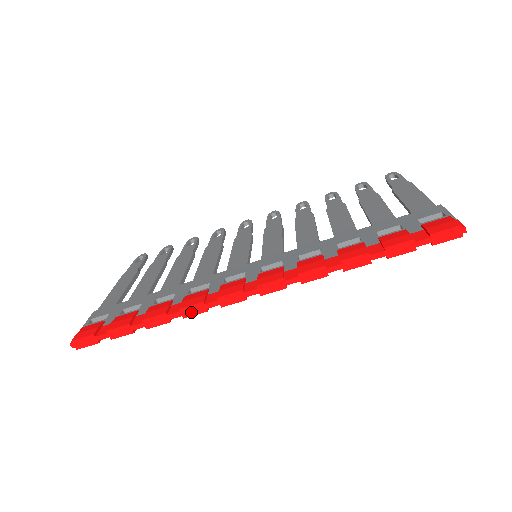
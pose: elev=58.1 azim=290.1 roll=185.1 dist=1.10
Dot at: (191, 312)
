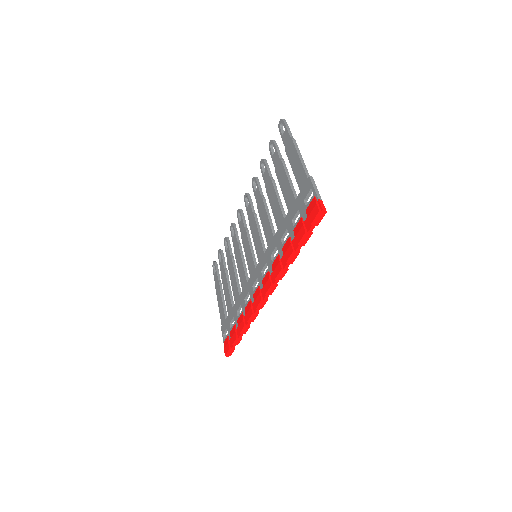
Dot at: (253, 319)
